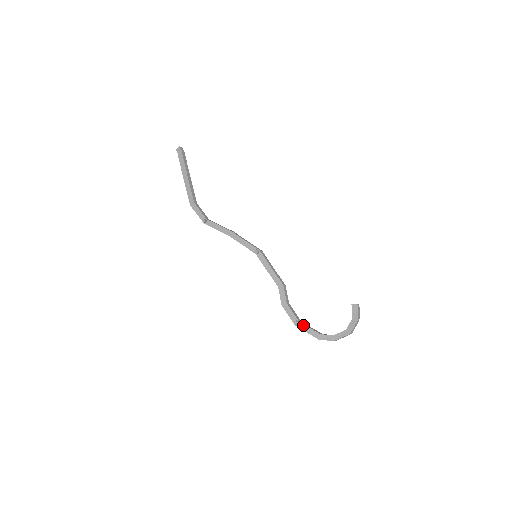
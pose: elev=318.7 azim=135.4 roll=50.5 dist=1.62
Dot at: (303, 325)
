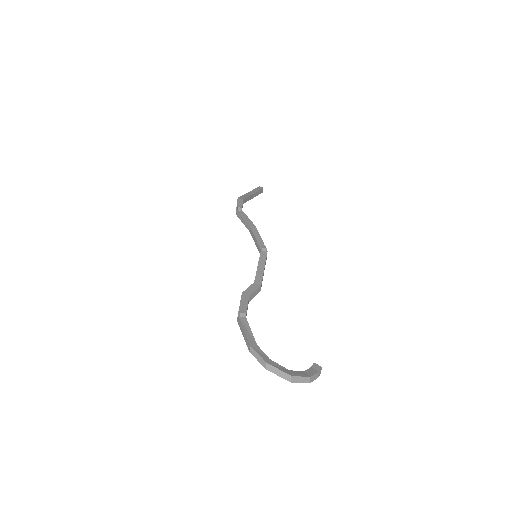
Dot at: (247, 322)
